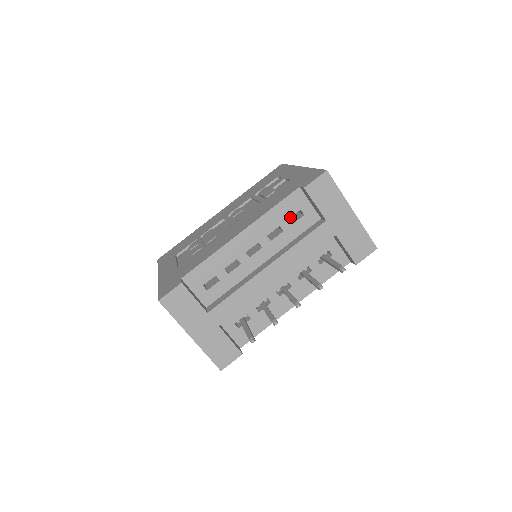
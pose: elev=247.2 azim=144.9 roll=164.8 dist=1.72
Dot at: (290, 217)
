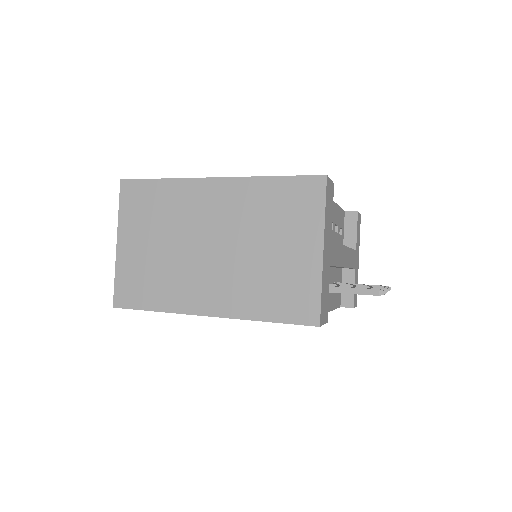
Dot at: (340, 227)
